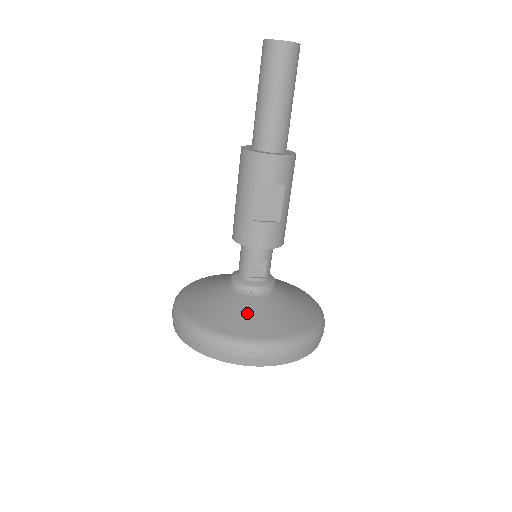
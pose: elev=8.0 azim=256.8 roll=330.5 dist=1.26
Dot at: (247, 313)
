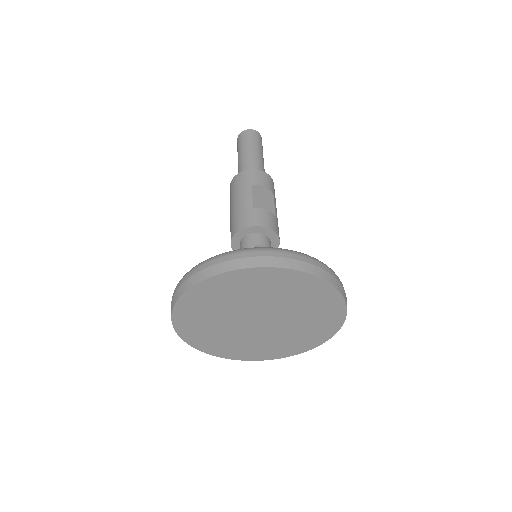
Dot at: occluded
